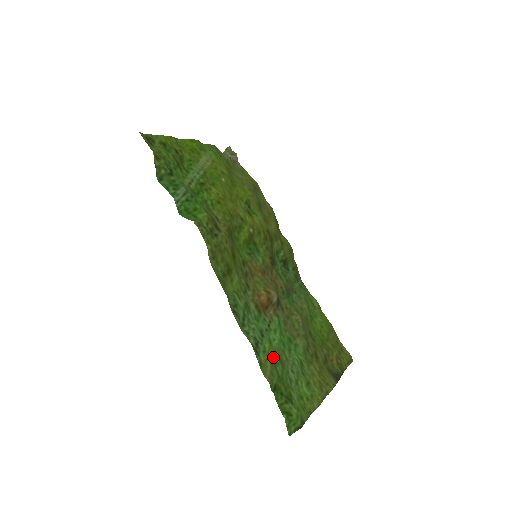
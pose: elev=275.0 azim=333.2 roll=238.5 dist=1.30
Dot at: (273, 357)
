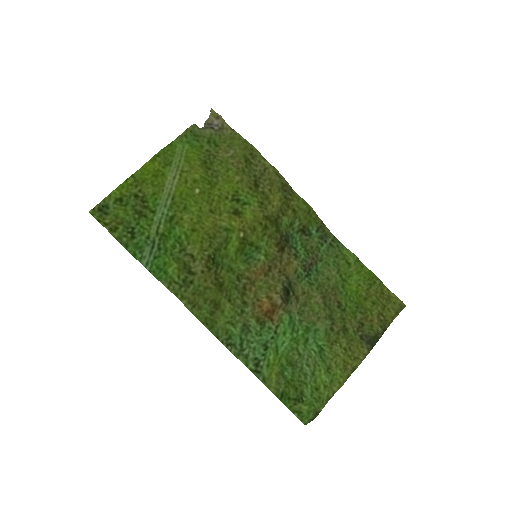
Dot at: (279, 366)
